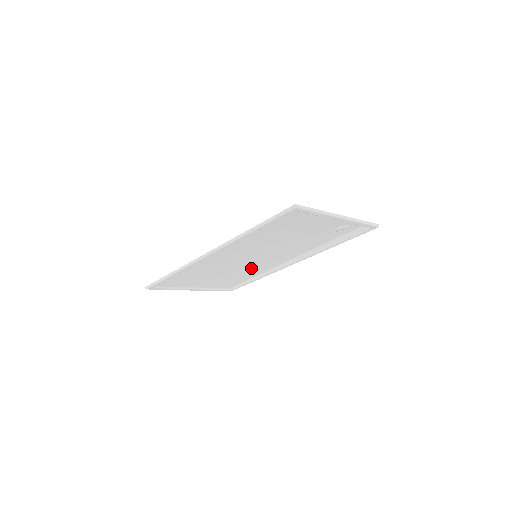
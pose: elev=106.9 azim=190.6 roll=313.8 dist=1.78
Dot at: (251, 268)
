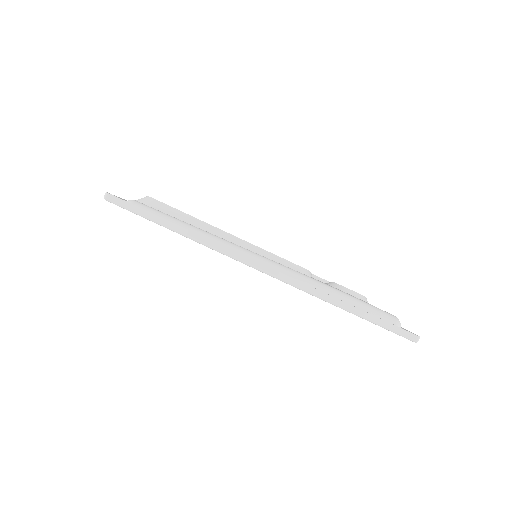
Dot at: occluded
